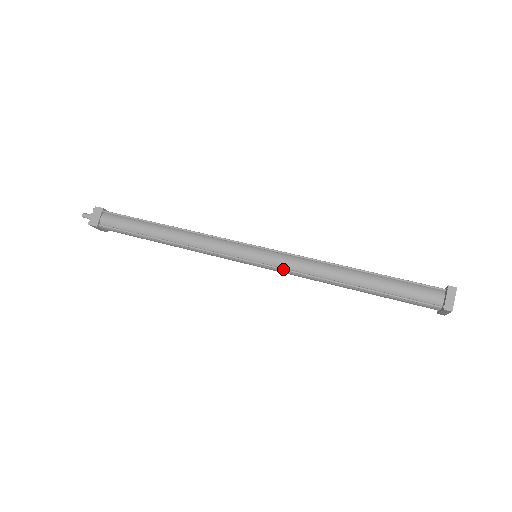
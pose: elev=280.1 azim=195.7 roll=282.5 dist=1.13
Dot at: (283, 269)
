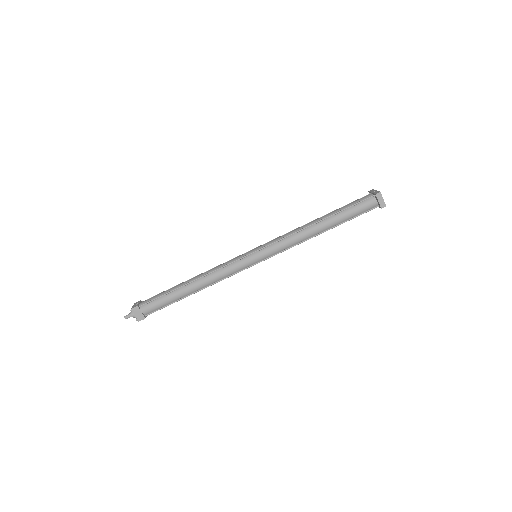
Dot at: occluded
